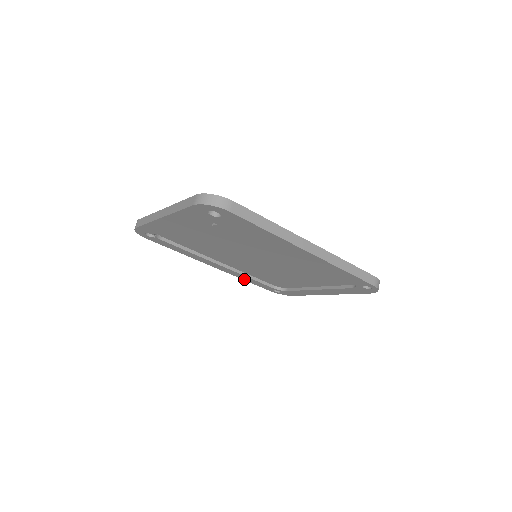
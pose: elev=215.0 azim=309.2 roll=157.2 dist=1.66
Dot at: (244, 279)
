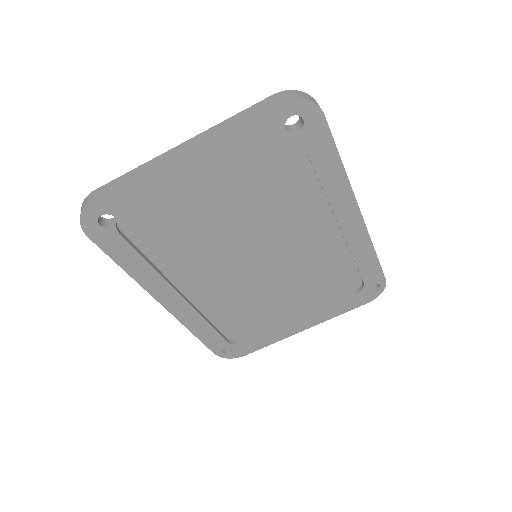
Dot at: (194, 330)
